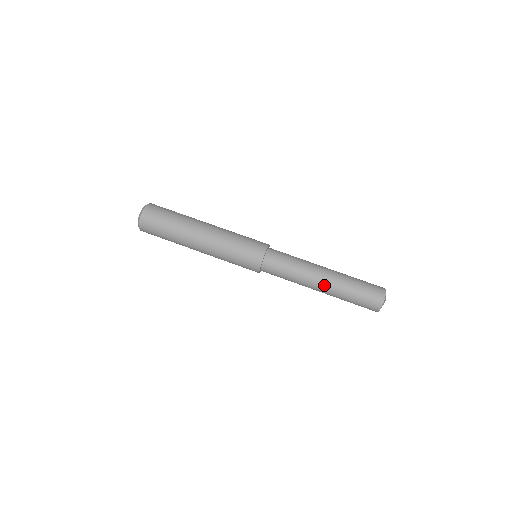
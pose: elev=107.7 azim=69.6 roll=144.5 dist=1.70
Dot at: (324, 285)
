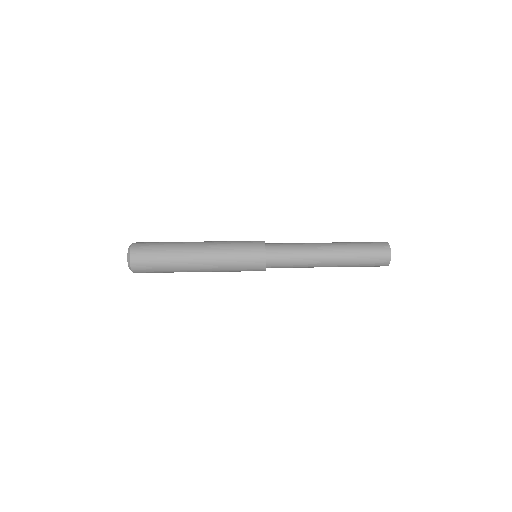
Dot at: (331, 256)
